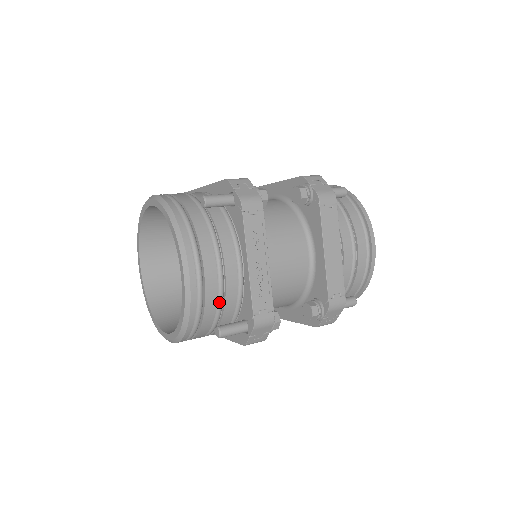
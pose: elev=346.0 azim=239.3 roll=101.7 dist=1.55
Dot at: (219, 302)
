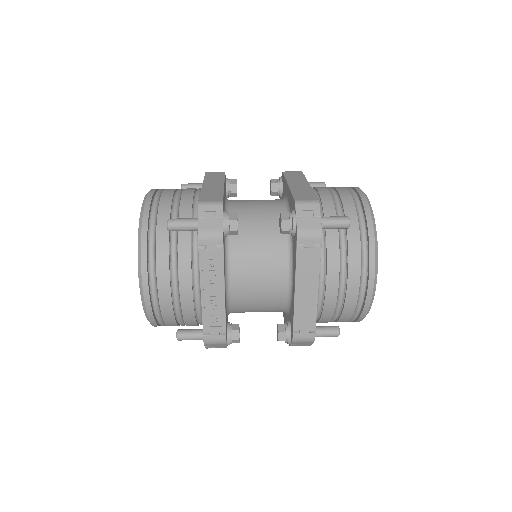
Dot at: (177, 314)
